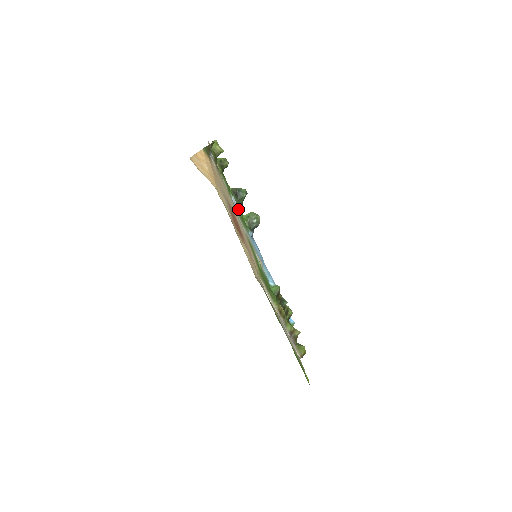
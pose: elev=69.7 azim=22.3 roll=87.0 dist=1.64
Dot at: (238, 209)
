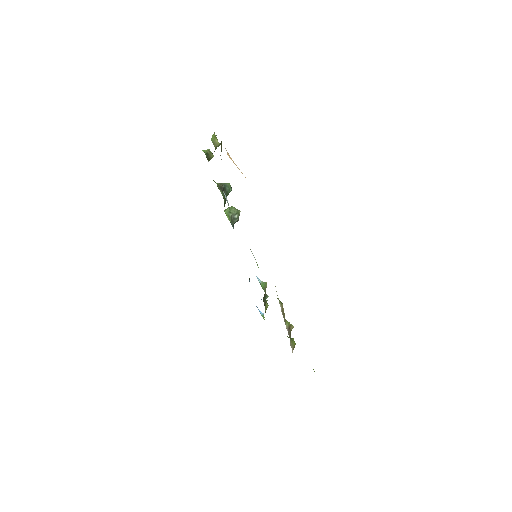
Dot at: occluded
